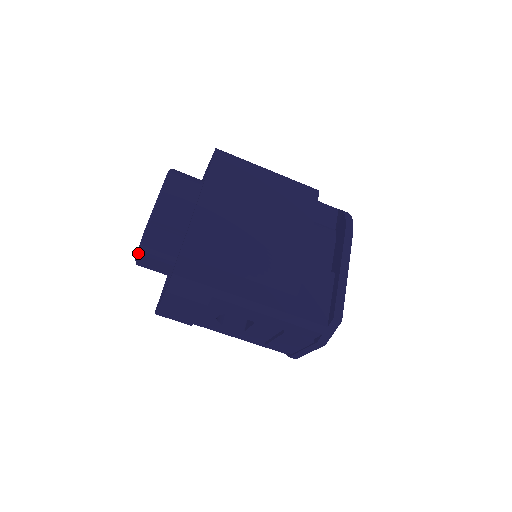
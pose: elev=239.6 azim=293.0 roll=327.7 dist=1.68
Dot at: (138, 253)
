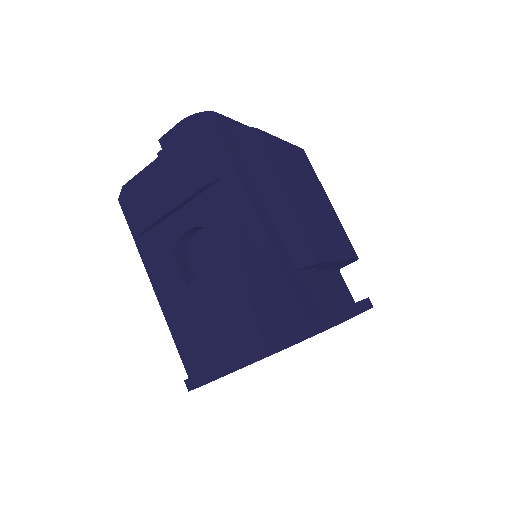
Dot at: (181, 120)
